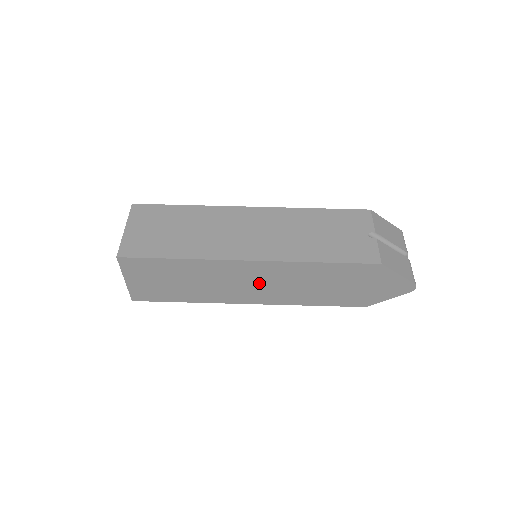
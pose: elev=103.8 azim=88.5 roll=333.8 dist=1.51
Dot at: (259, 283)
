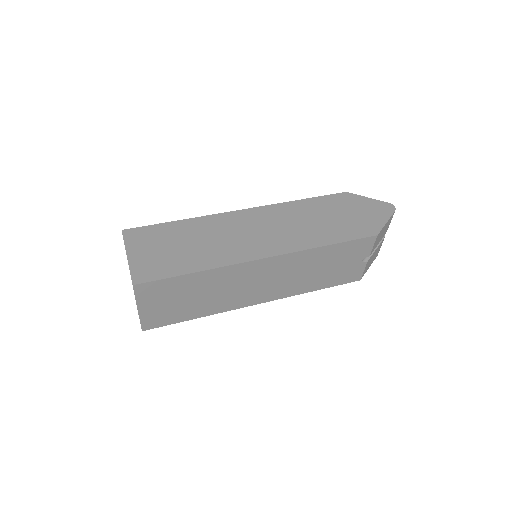
Dot at: (262, 230)
